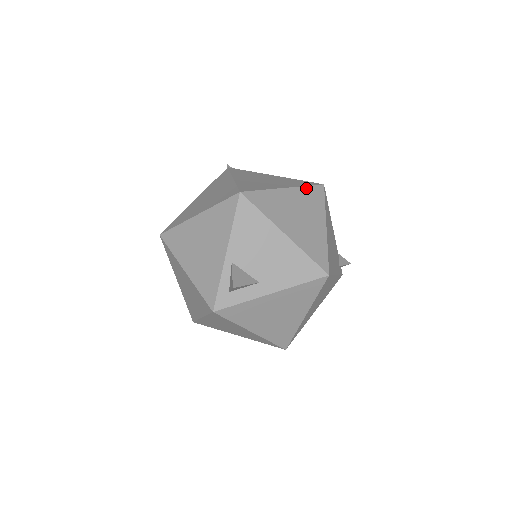
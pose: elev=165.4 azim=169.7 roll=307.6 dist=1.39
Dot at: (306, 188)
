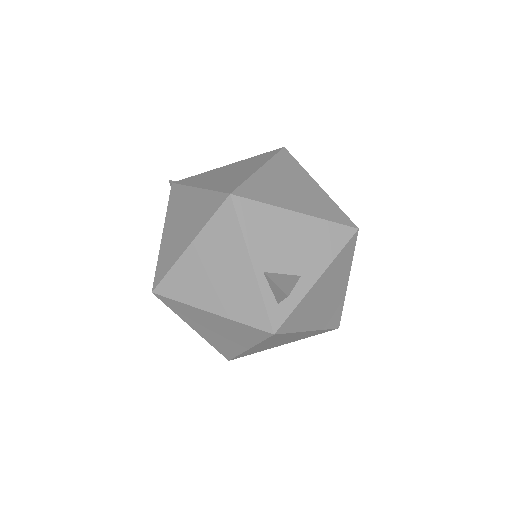
Dot at: (275, 158)
